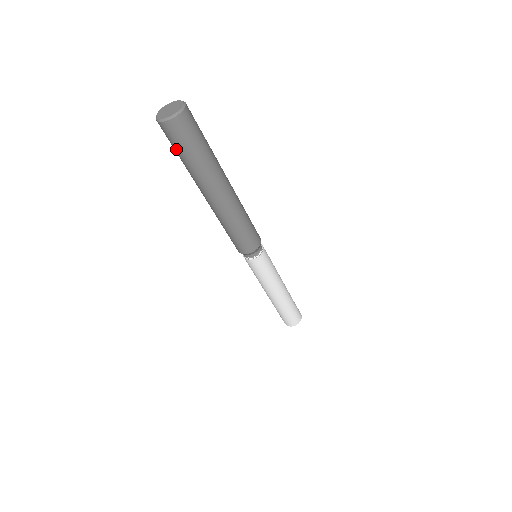
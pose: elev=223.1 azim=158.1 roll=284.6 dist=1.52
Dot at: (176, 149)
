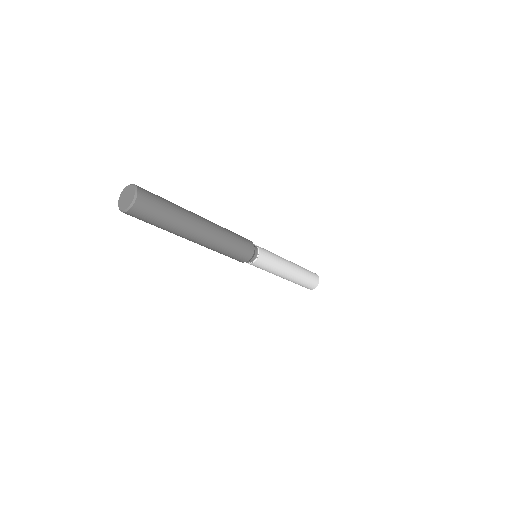
Dot at: (147, 222)
